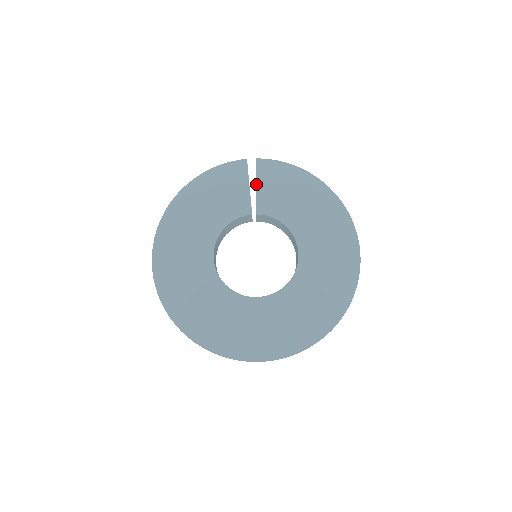
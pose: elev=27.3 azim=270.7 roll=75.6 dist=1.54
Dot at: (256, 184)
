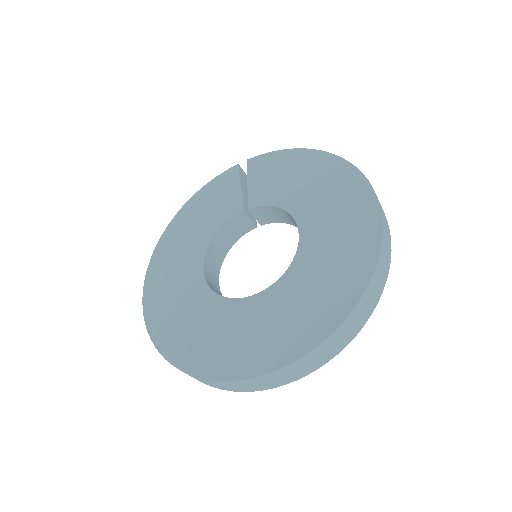
Dot at: (248, 182)
